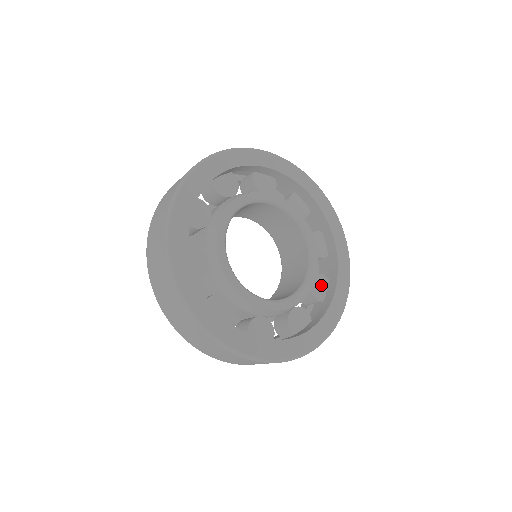
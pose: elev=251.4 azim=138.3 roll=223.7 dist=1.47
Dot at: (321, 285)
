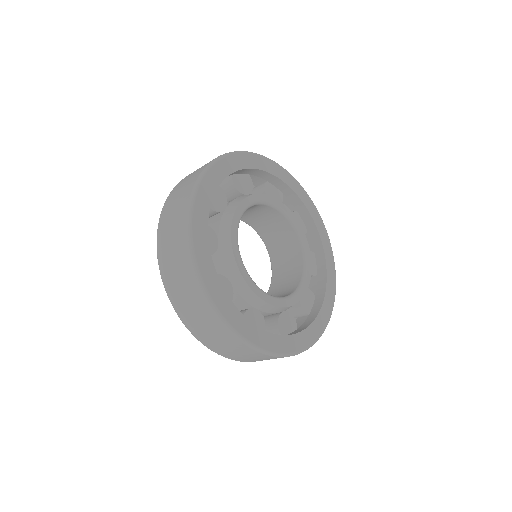
Dot at: (309, 299)
